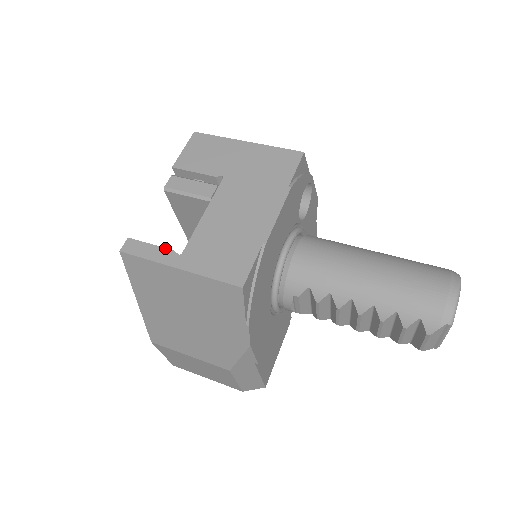
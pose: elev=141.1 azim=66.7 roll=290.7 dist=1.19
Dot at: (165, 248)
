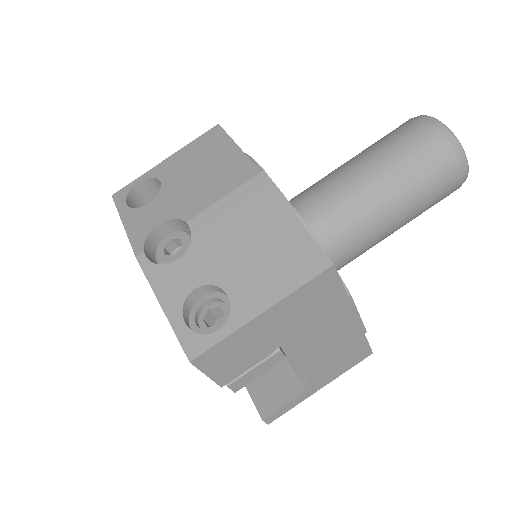
Dot at: (298, 396)
